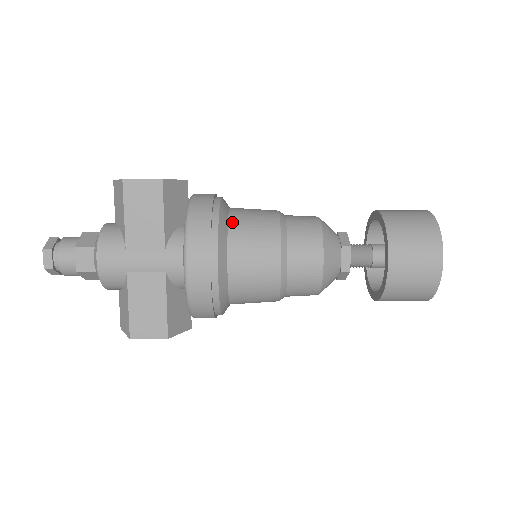
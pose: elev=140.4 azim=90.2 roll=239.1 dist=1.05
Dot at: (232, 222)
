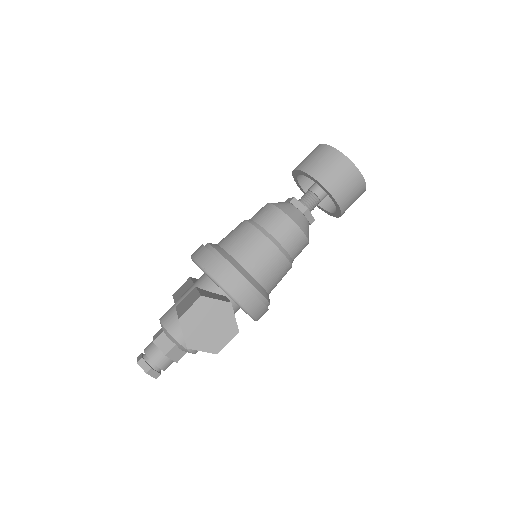
Dot at: (267, 288)
